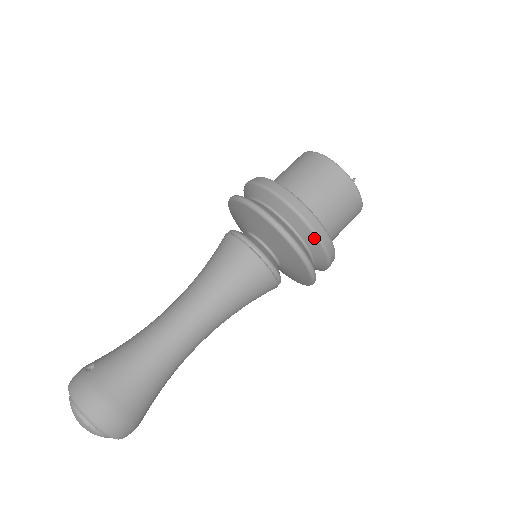
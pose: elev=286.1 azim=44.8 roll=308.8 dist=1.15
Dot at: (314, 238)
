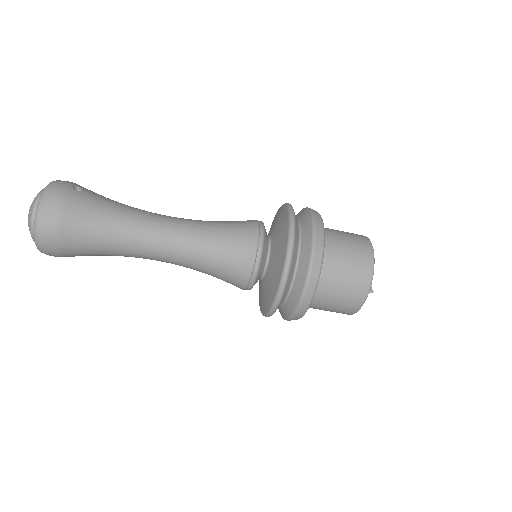
Dot at: (301, 292)
